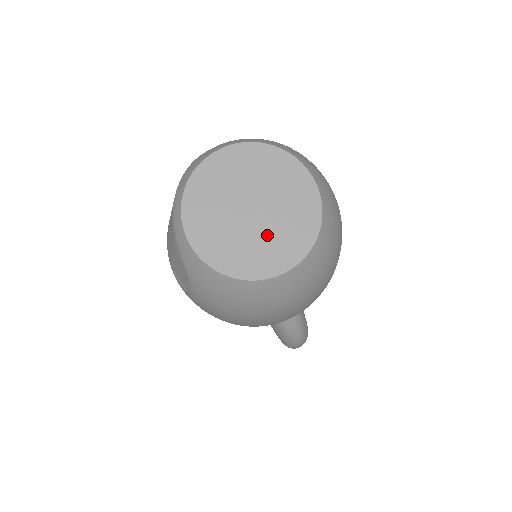
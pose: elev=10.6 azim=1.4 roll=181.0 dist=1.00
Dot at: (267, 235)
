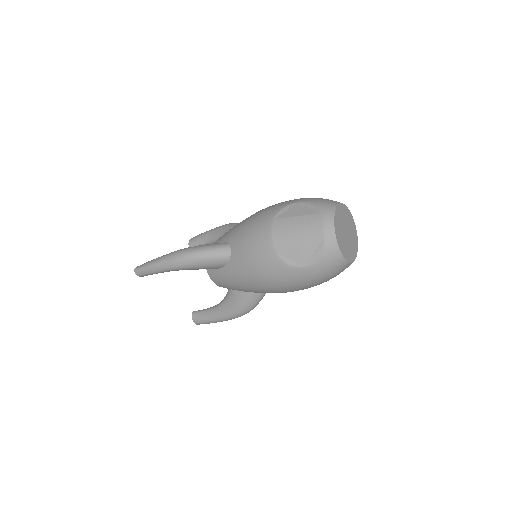
Dot at: (350, 244)
